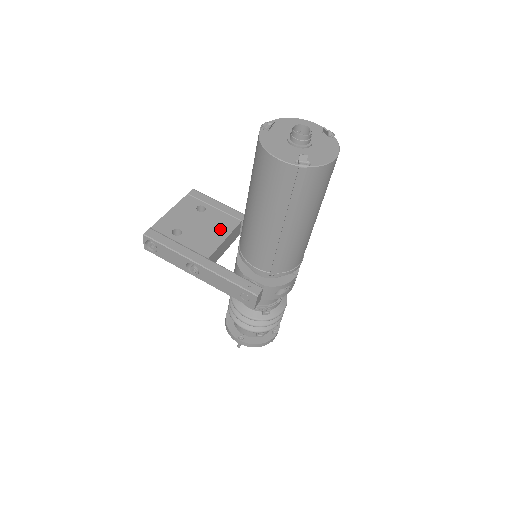
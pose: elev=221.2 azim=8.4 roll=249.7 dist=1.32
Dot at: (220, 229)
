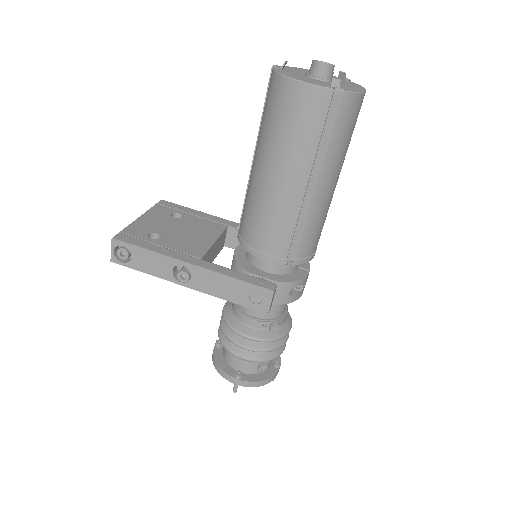
Dot at: (206, 232)
